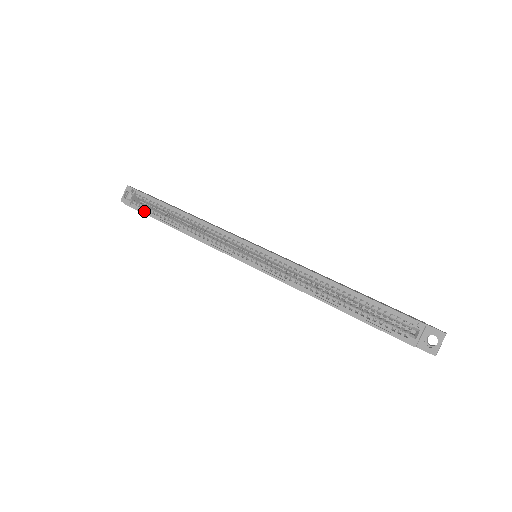
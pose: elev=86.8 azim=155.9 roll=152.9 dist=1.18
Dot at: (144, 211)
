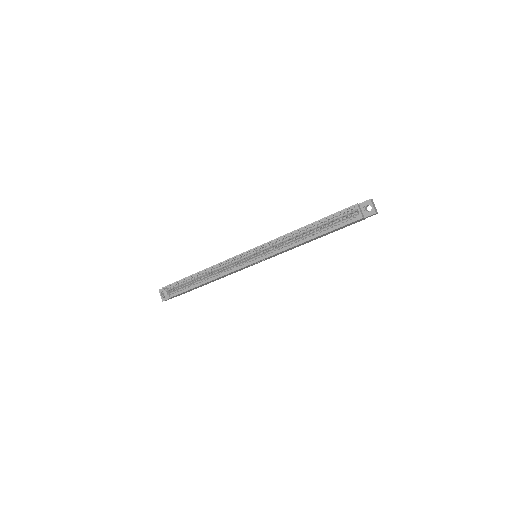
Dot at: (180, 292)
